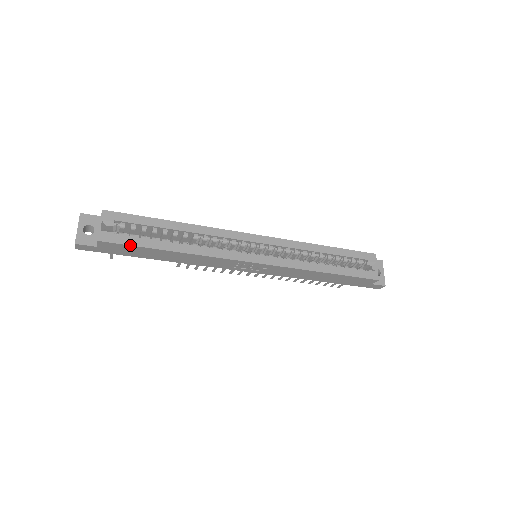
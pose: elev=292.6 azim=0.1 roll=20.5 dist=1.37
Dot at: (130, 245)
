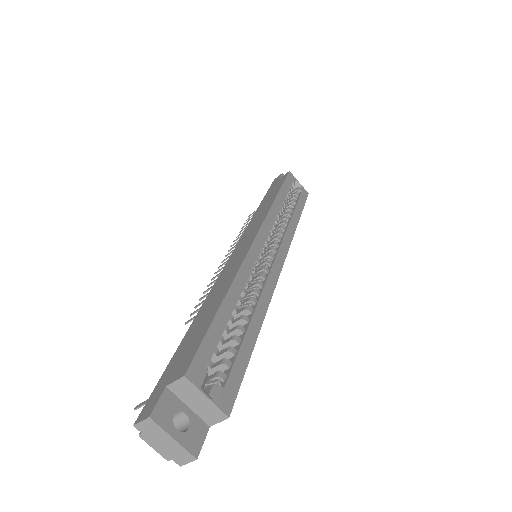
Dot at: (243, 376)
